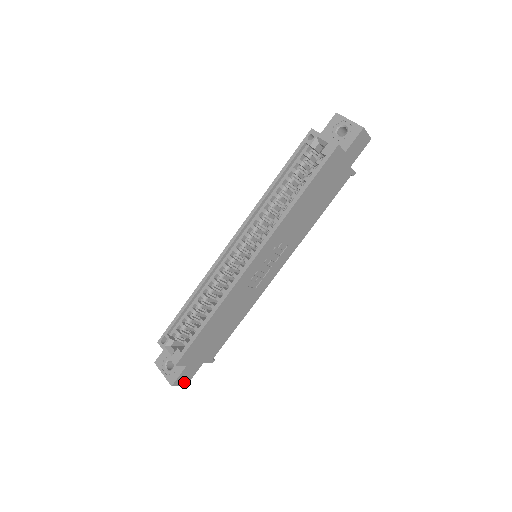
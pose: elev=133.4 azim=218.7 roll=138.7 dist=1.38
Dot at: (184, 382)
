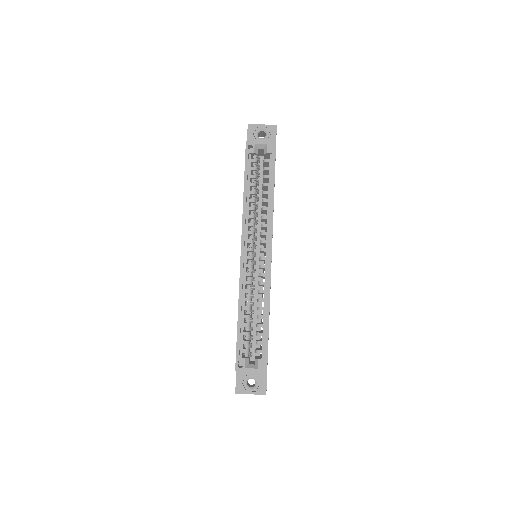
Dot at: occluded
